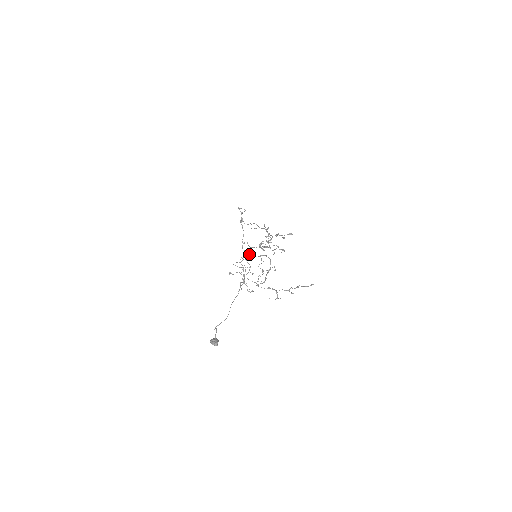
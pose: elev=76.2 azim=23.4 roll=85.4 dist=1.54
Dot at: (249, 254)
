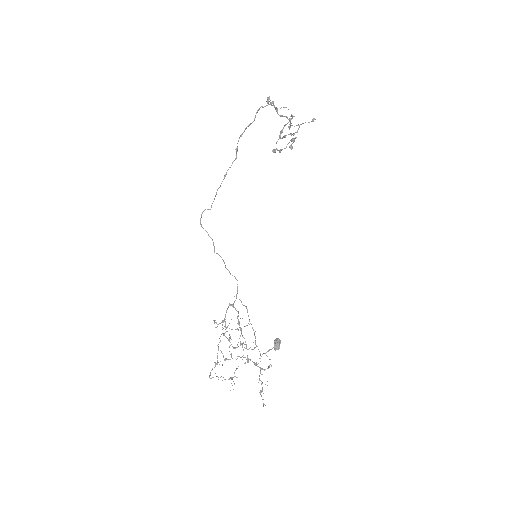
Dot at: occluded
